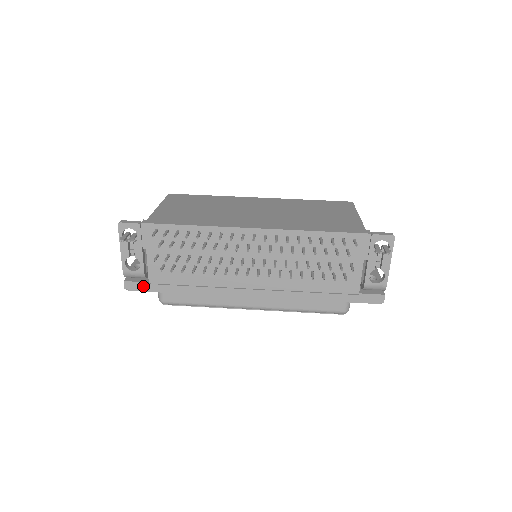
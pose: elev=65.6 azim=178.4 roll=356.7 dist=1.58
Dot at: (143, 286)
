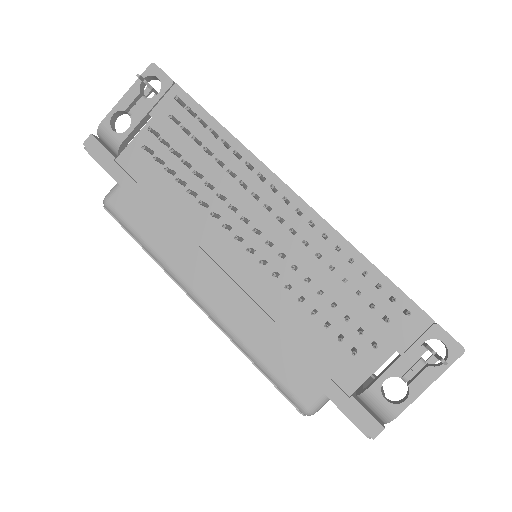
Dot at: (105, 157)
